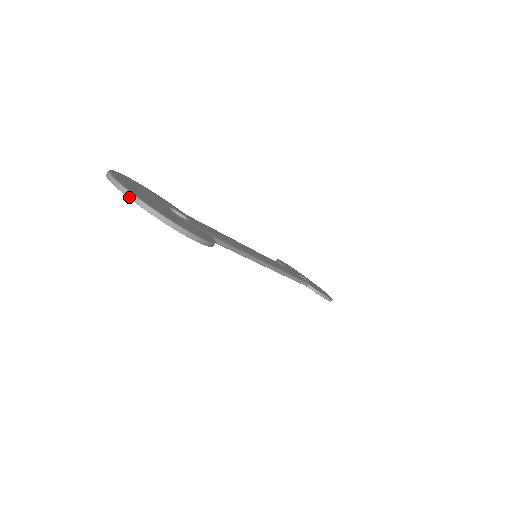
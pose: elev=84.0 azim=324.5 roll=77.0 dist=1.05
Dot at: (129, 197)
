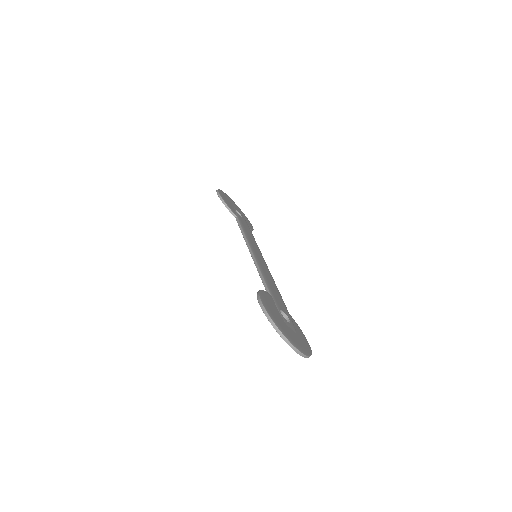
Dot at: occluded
